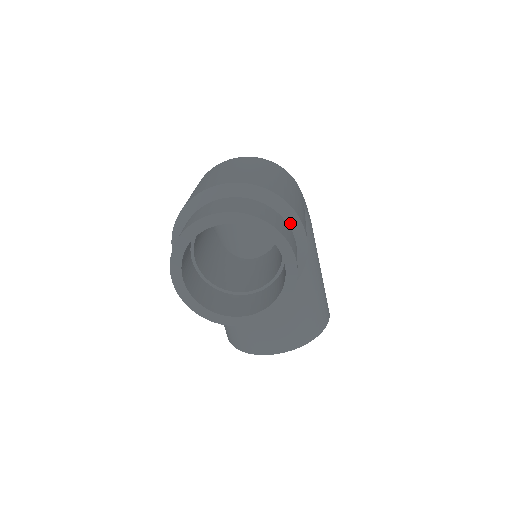
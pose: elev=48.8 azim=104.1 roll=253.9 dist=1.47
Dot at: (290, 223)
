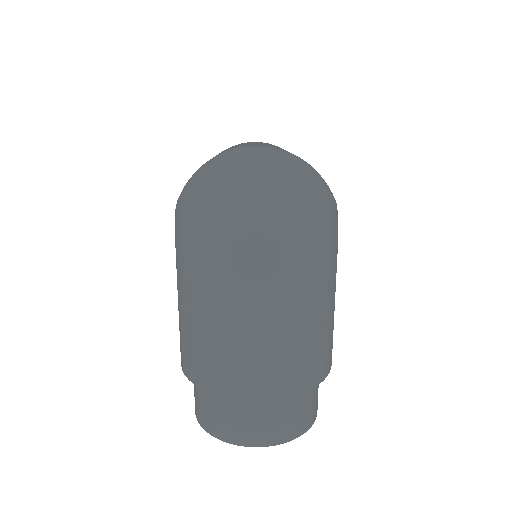
Dot at: occluded
